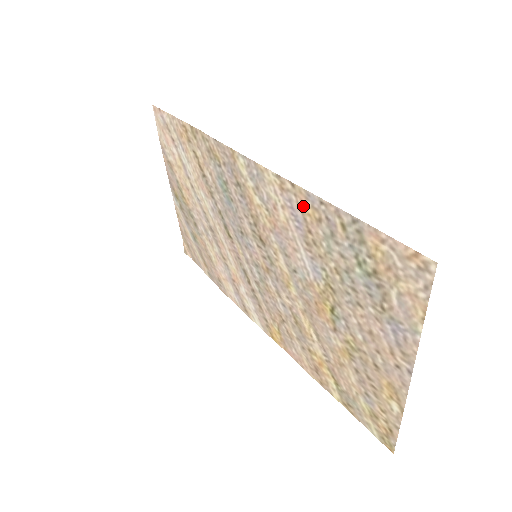
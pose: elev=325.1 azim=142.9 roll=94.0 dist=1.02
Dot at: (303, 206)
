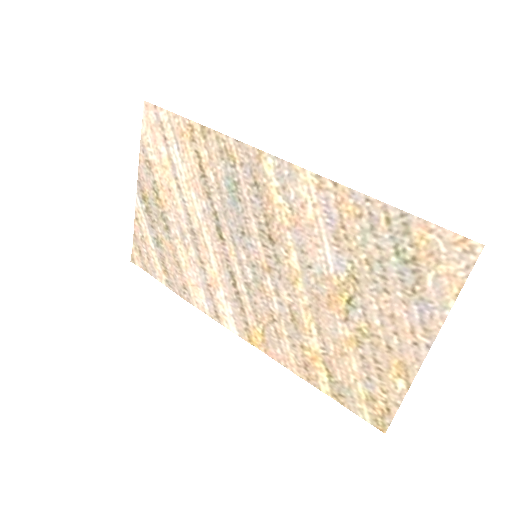
Dot at: (343, 203)
